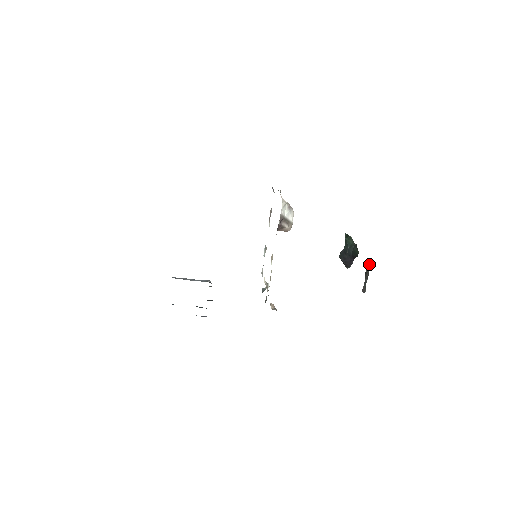
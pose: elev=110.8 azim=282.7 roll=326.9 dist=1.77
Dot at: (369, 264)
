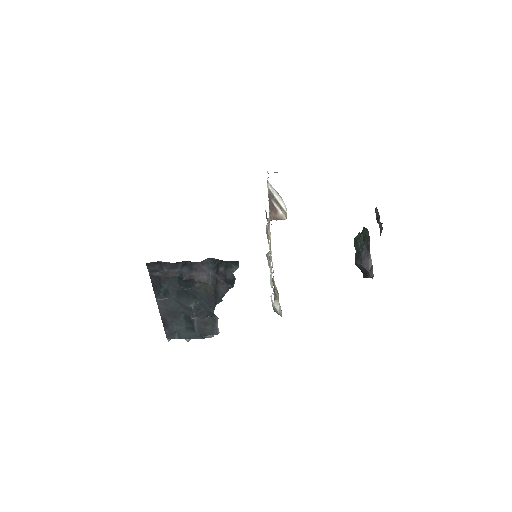
Dot at: (375, 208)
